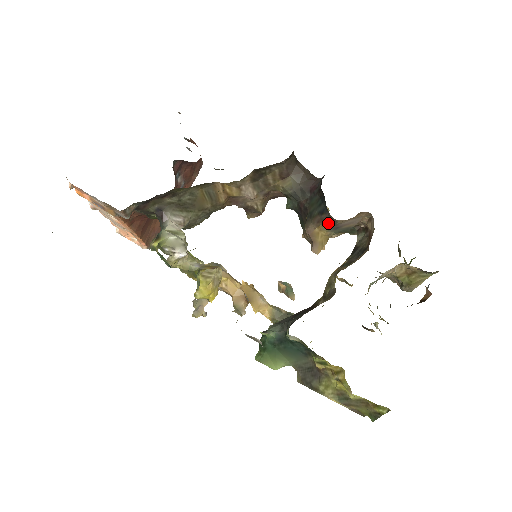
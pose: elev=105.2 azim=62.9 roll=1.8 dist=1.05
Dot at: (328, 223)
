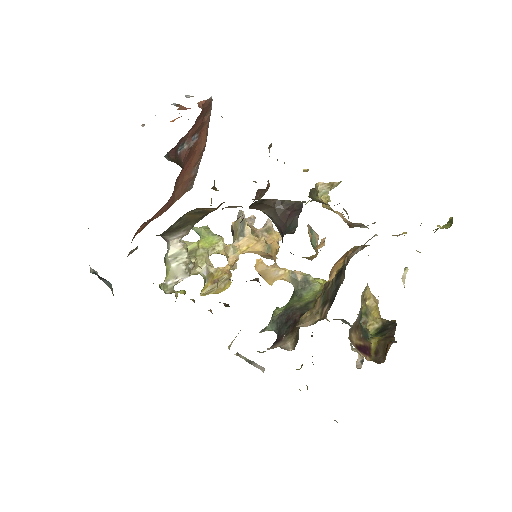
Dot at: occluded
